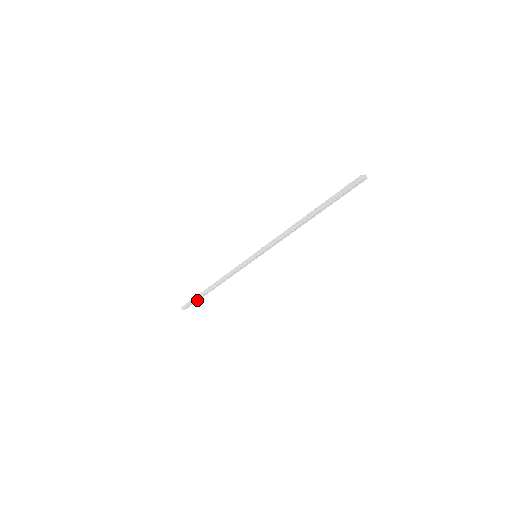
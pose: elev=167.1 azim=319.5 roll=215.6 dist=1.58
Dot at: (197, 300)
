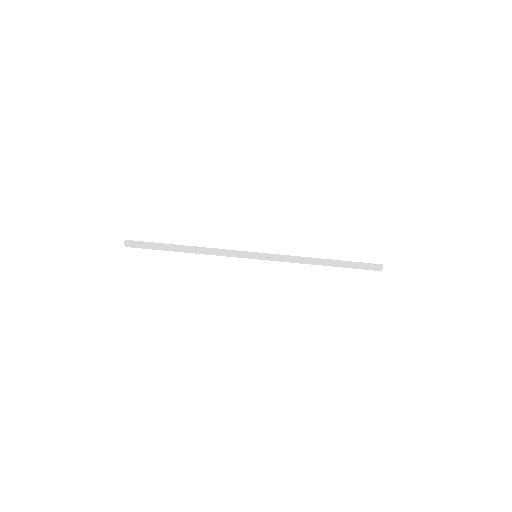
Dot at: (151, 247)
